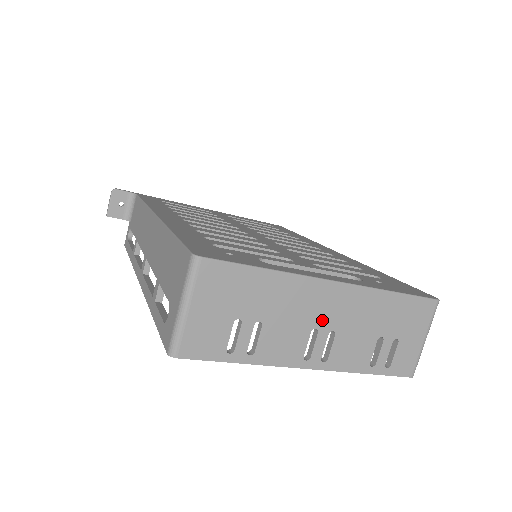
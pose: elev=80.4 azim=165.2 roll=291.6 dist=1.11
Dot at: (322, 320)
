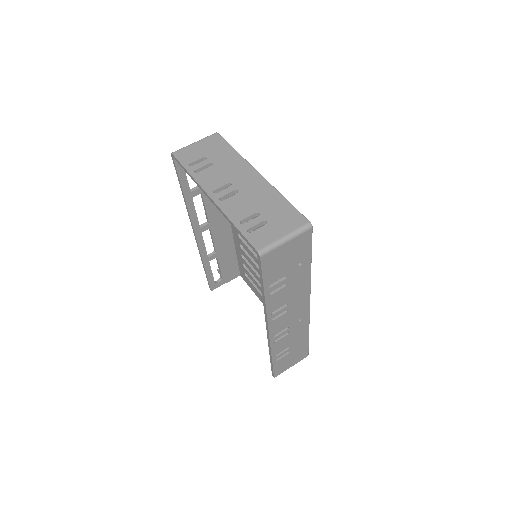
Dot at: (238, 183)
